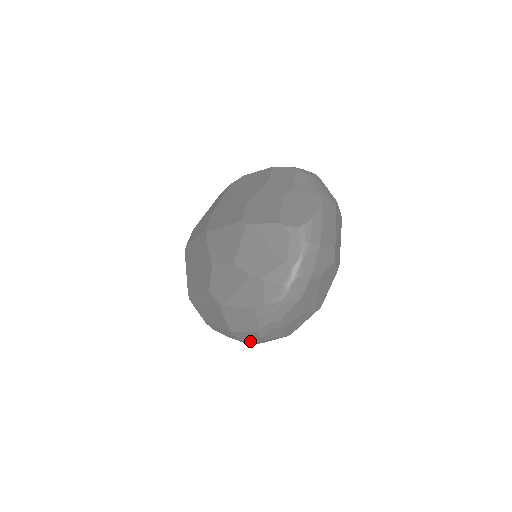
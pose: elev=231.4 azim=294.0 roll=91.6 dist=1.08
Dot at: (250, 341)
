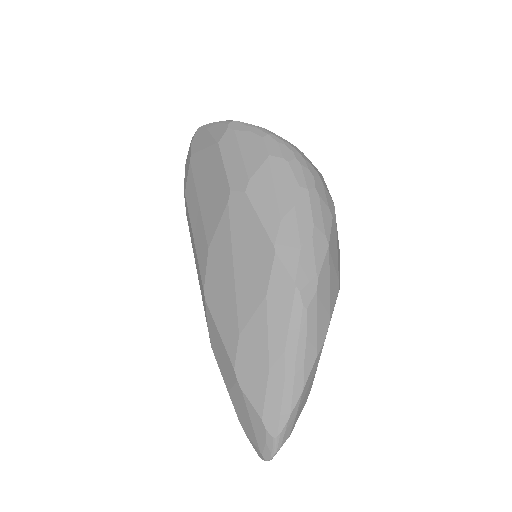
Dot at: occluded
